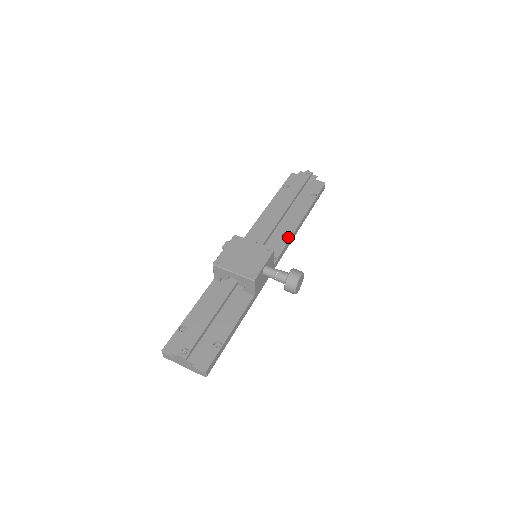
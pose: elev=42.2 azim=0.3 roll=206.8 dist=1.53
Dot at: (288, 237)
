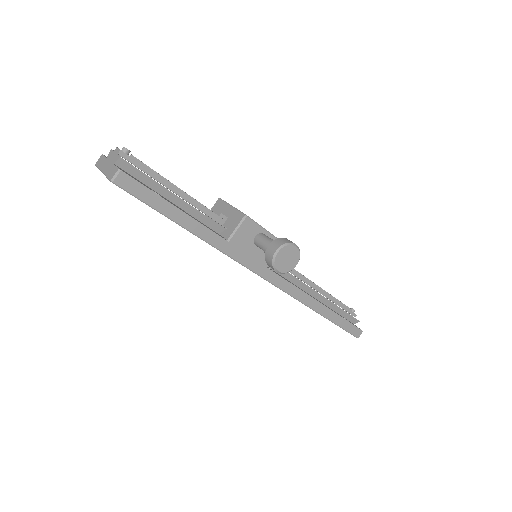
Dot at: occluded
